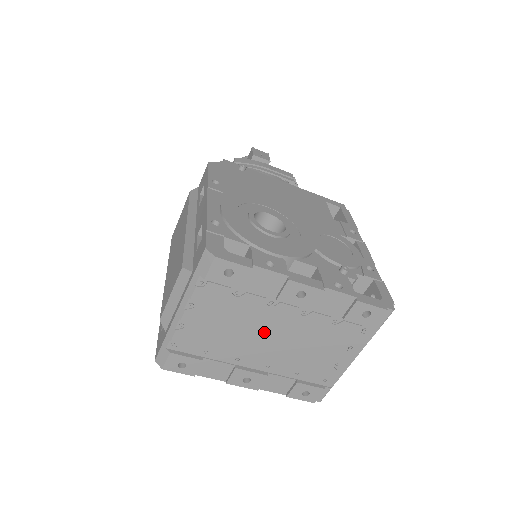
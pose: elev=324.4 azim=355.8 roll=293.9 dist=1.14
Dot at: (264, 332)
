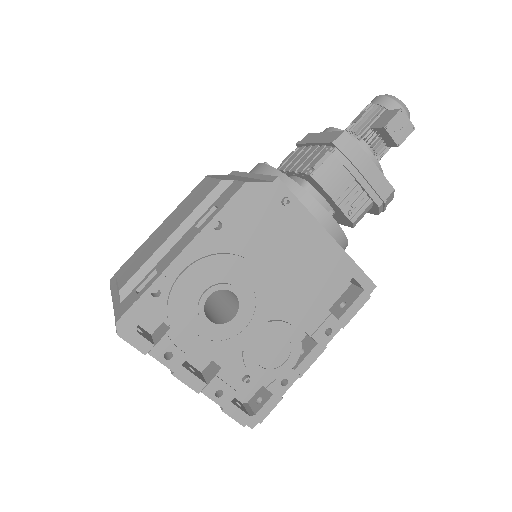
Dot at: occluded
